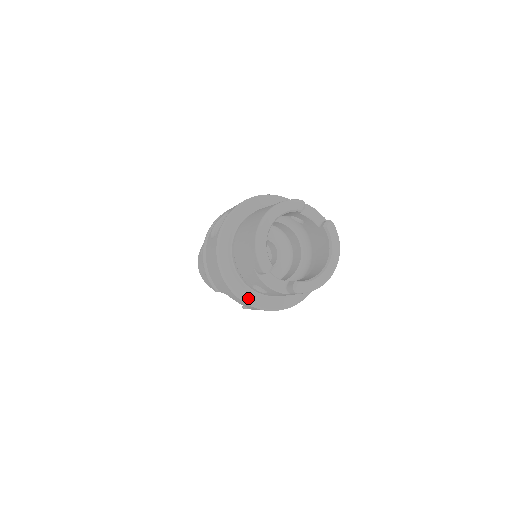
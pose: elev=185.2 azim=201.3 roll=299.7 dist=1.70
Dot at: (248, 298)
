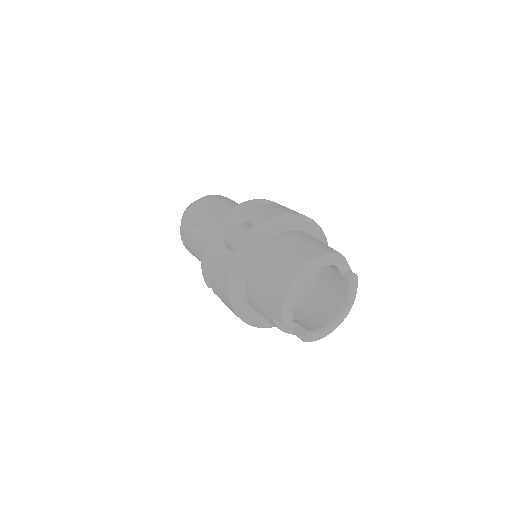
Dot at: (247, 317)
